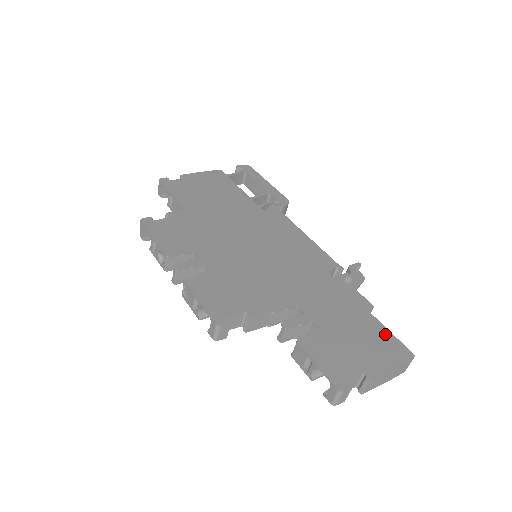
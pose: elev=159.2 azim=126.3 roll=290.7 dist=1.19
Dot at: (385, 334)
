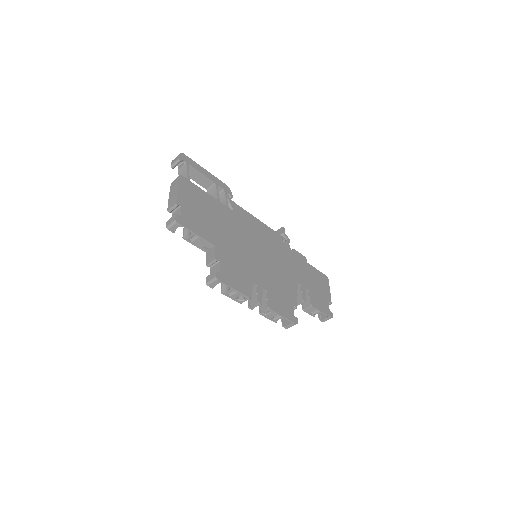
Dot at: (318, 273)
